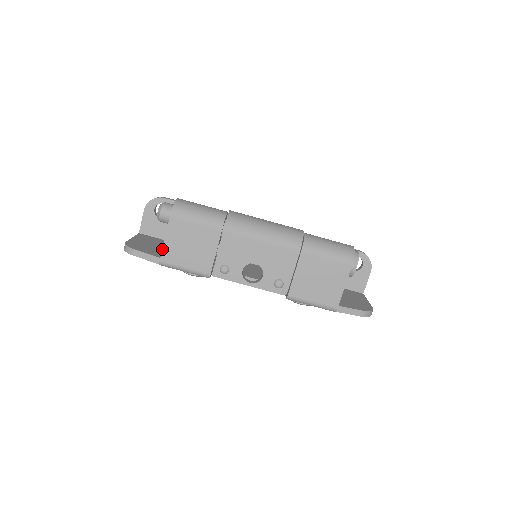
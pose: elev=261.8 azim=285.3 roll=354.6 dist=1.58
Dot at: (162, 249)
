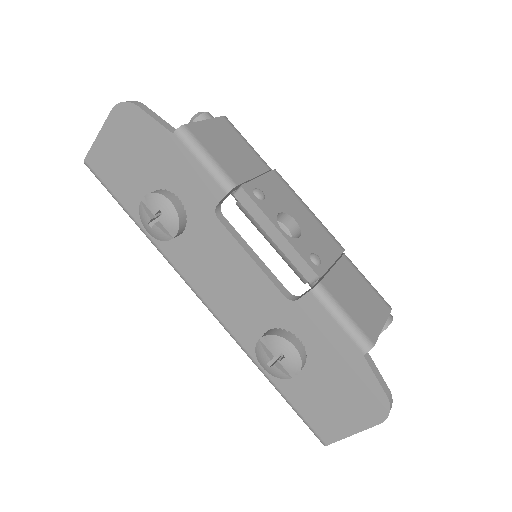
Dot at: occluded
